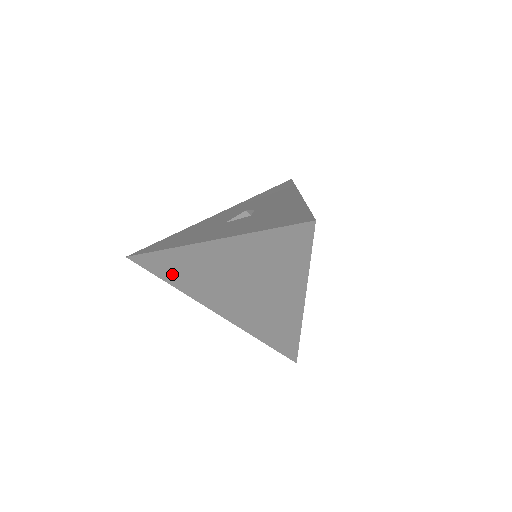
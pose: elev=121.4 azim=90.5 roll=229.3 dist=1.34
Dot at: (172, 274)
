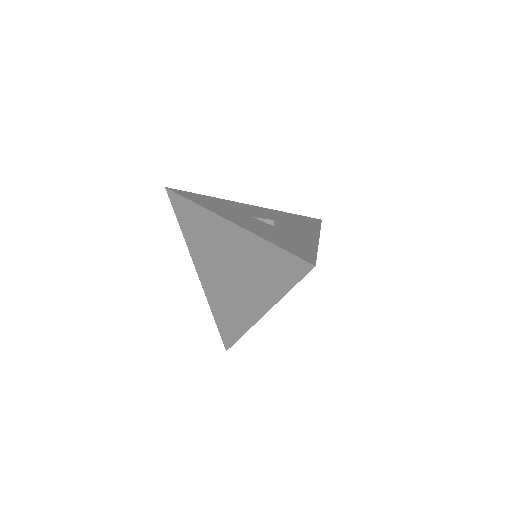
Dot at: (188, 224)
